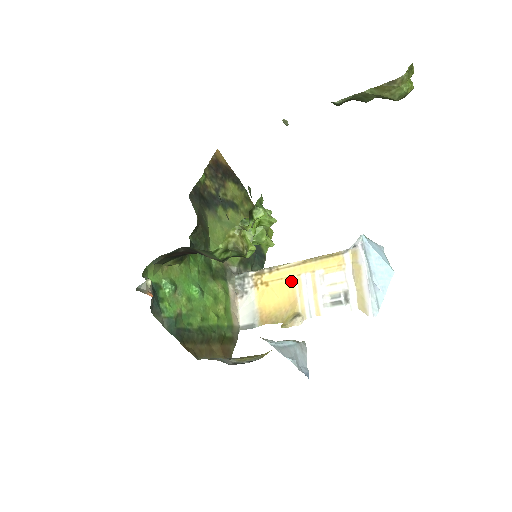
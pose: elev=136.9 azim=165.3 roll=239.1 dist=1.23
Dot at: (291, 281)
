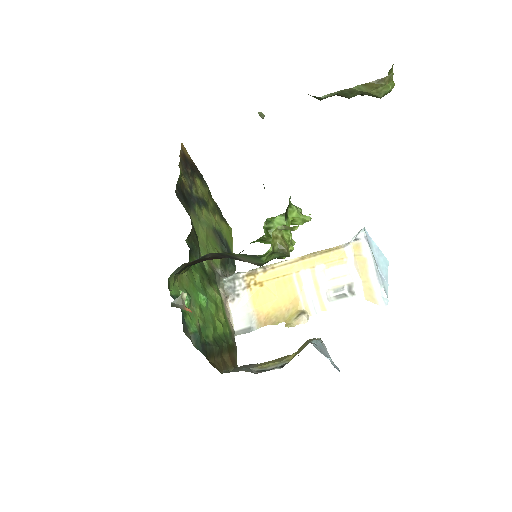
Dot at: (289, 279)
